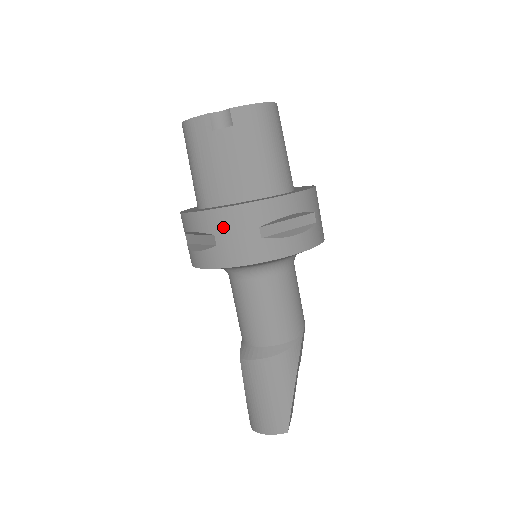
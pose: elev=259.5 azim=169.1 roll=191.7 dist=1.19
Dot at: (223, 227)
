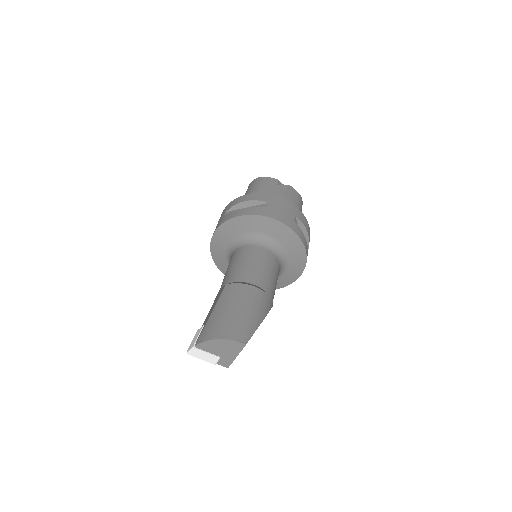
Dot at: (276, 203)
